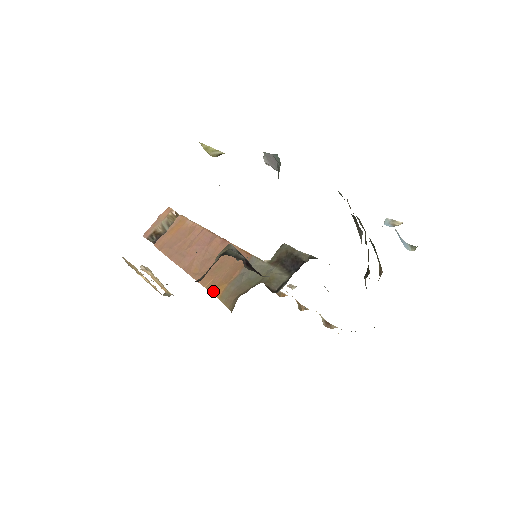
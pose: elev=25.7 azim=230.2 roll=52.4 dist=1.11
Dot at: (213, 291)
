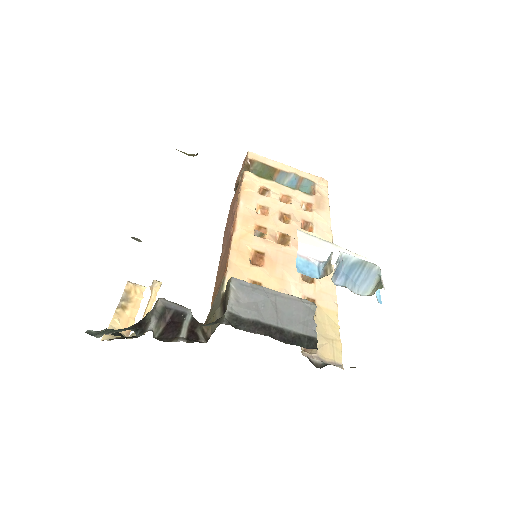
Dot at: (212, 299)
